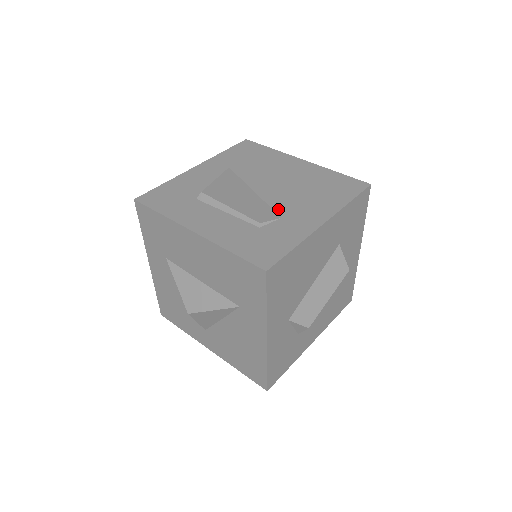
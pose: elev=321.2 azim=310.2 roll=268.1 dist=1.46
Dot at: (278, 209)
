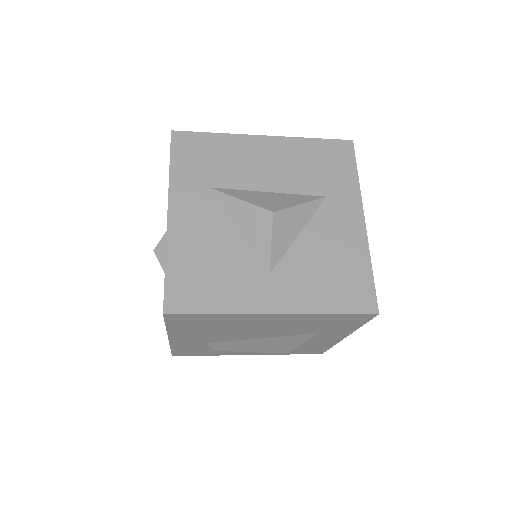
Dot at: occluded
